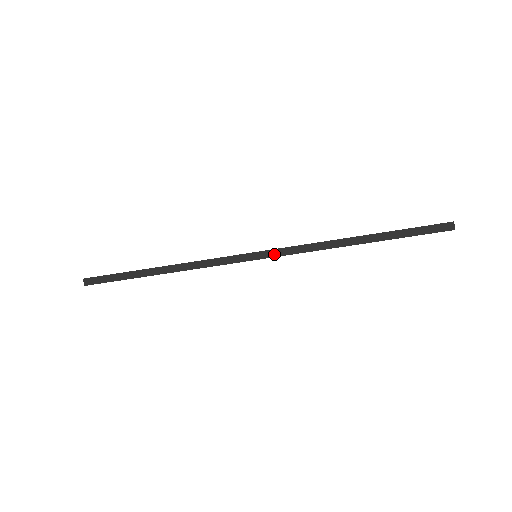
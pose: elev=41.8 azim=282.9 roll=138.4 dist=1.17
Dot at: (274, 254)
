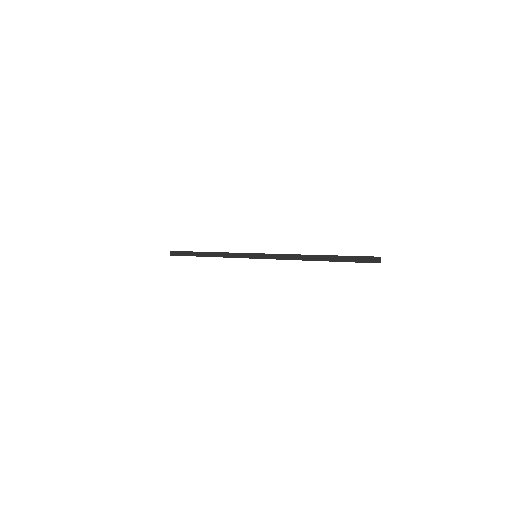
Dot at: (266, 257)
